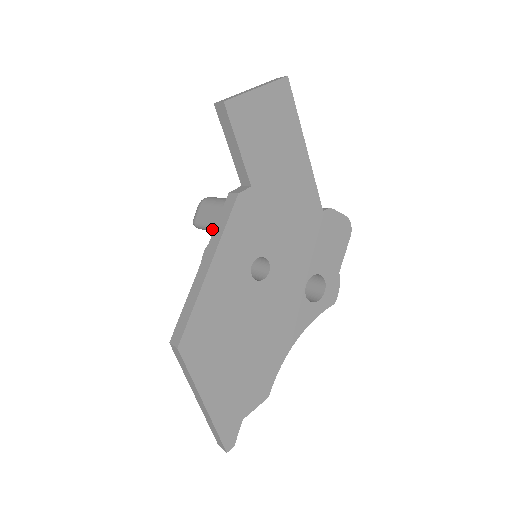
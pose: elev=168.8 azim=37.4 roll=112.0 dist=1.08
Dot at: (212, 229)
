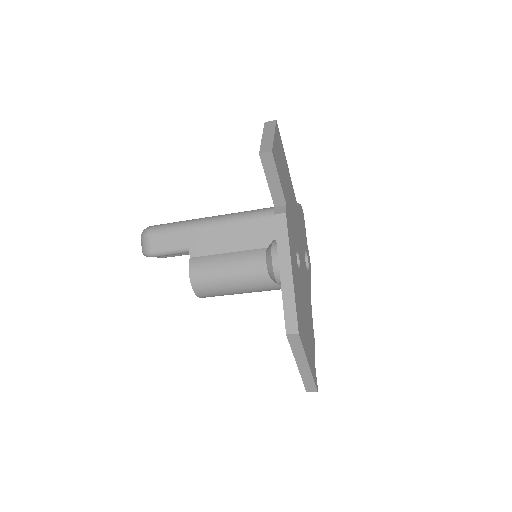
Dot at: (179, 252)
